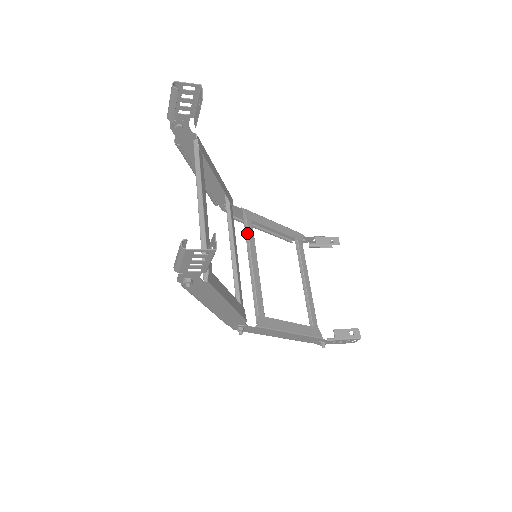
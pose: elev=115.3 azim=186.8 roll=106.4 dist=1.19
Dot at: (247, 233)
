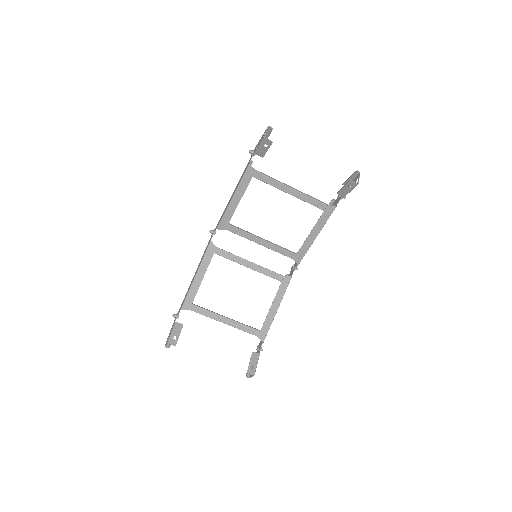
Dot at: occluded
